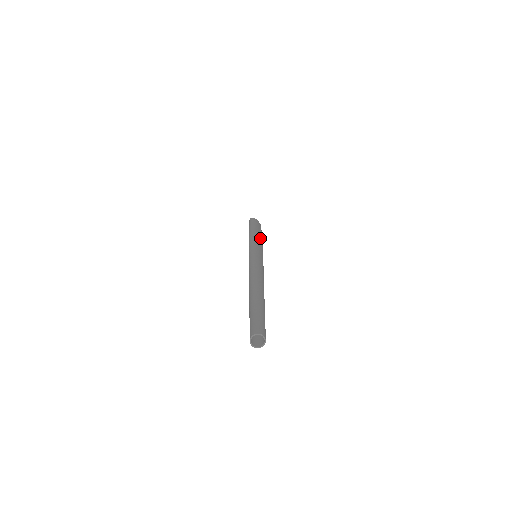
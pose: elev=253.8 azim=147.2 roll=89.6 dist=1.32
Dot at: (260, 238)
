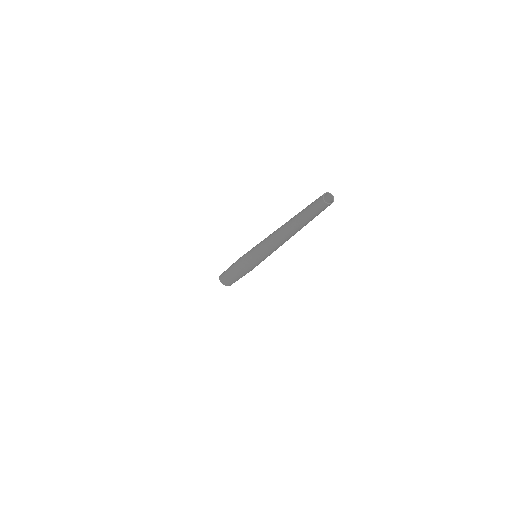
Dot at: occluded
